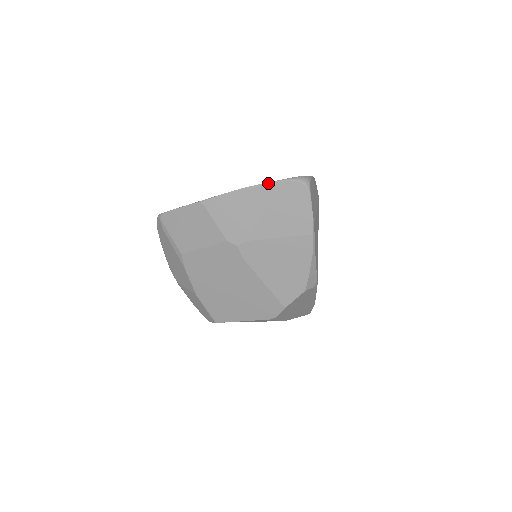
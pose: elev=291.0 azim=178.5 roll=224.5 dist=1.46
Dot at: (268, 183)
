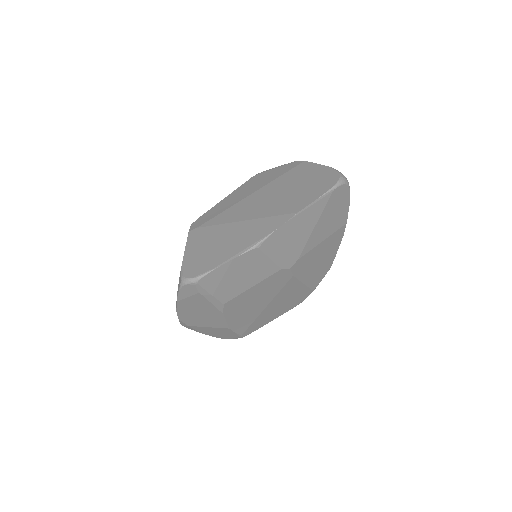
Dot at: (320, 198)
